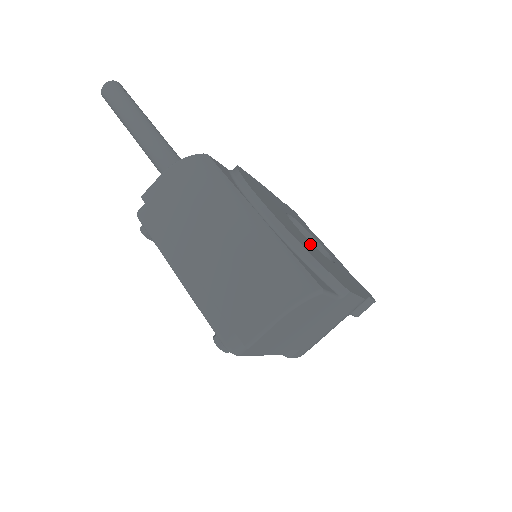
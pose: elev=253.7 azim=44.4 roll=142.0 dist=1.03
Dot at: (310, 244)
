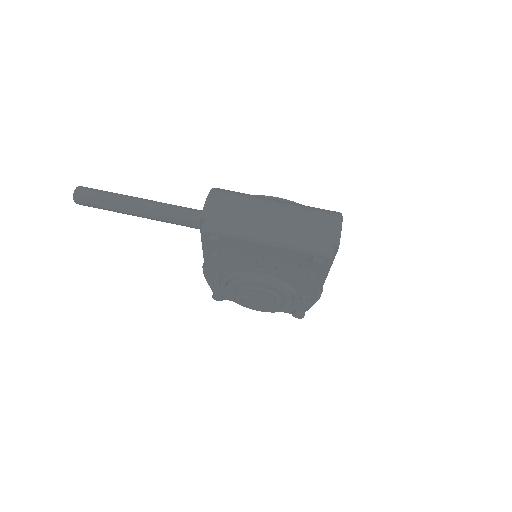
Dot at: occluded
